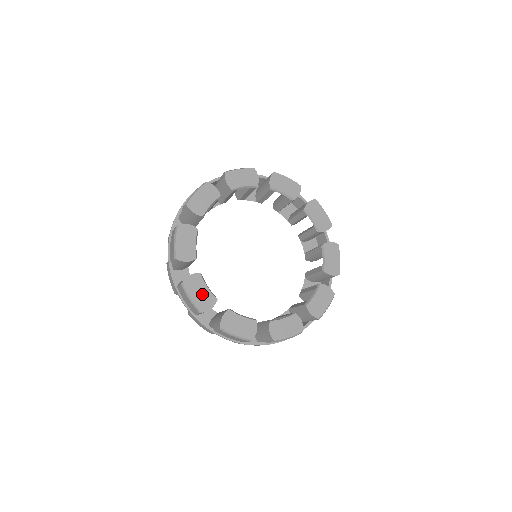
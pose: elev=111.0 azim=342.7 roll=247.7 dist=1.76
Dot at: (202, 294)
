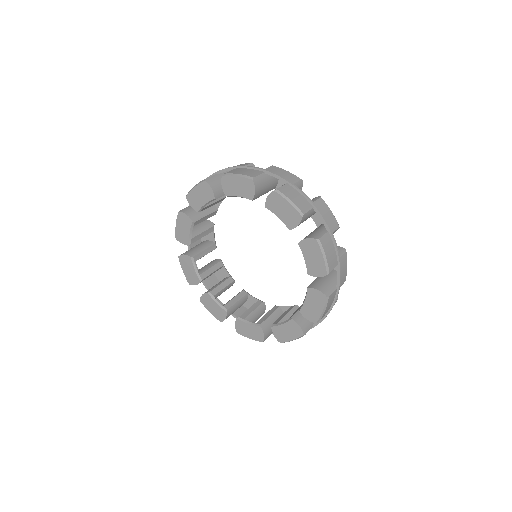
Dot at: (215, 309)
